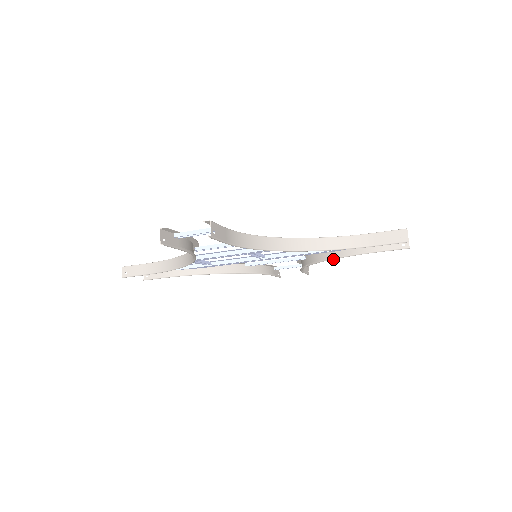
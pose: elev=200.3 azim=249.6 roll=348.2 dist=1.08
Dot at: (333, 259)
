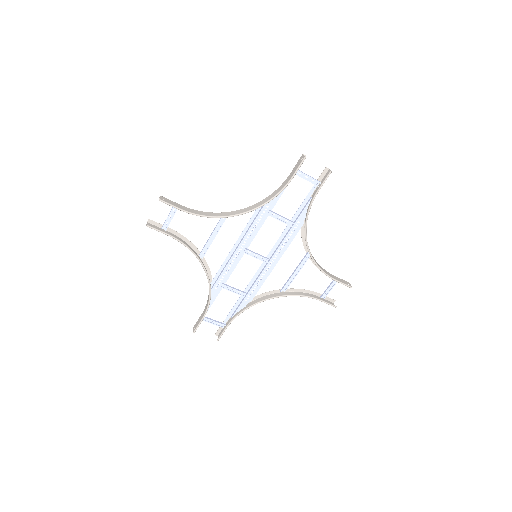
Dot at: (306, 225)
